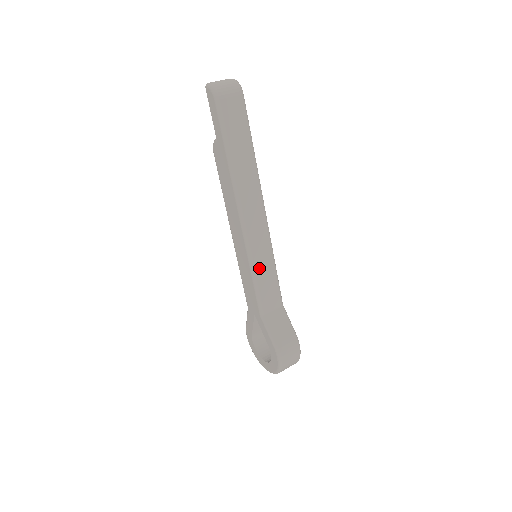
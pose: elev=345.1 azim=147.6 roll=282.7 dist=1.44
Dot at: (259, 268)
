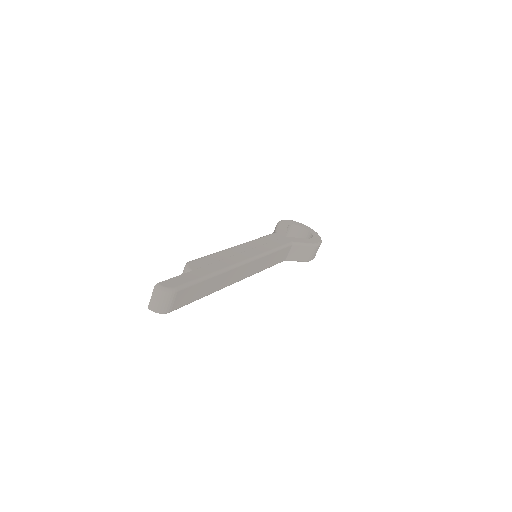
Dot at: (266, 266)
